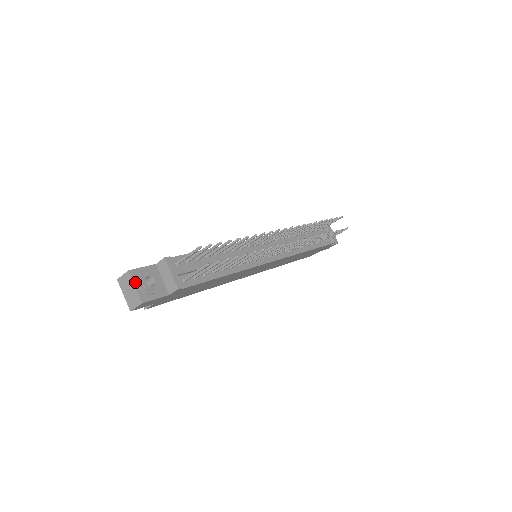
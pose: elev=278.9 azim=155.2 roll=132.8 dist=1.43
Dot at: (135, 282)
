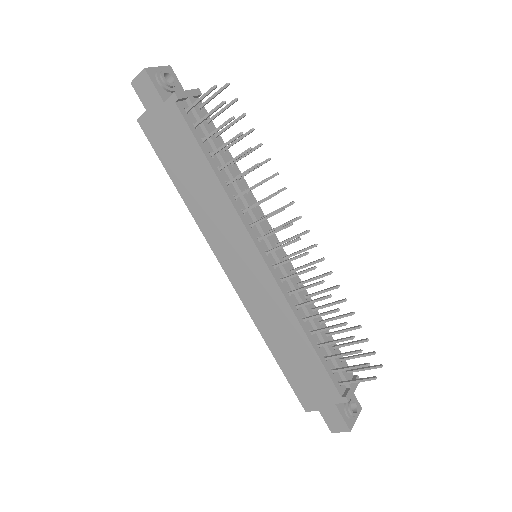
Dot at: (162, 68)
